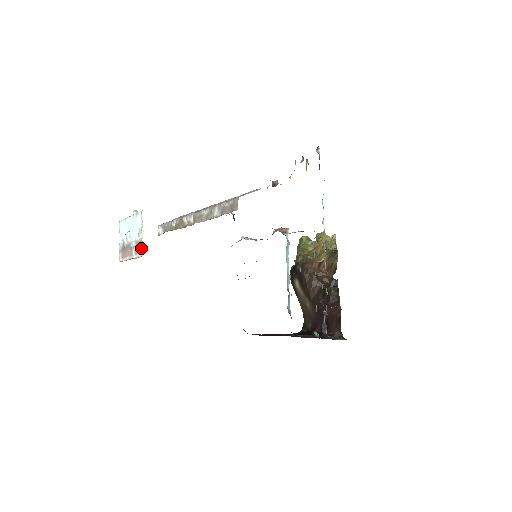
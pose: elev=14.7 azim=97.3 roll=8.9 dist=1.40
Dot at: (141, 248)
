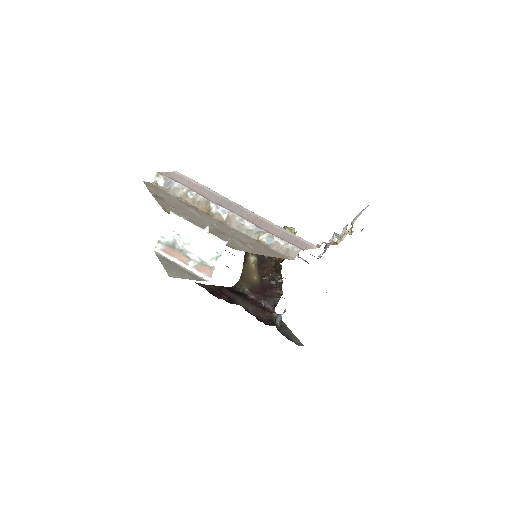
Dot at: (210, 273)
